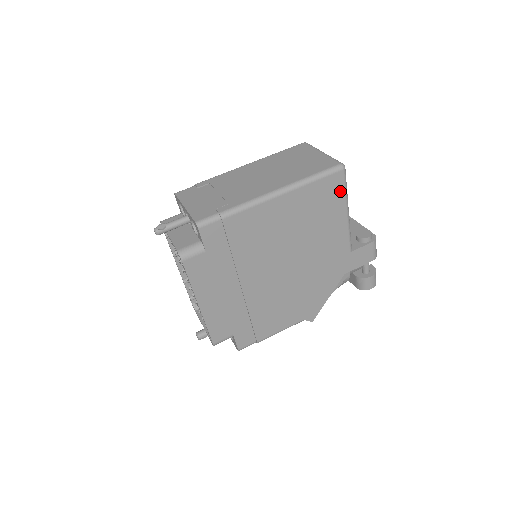
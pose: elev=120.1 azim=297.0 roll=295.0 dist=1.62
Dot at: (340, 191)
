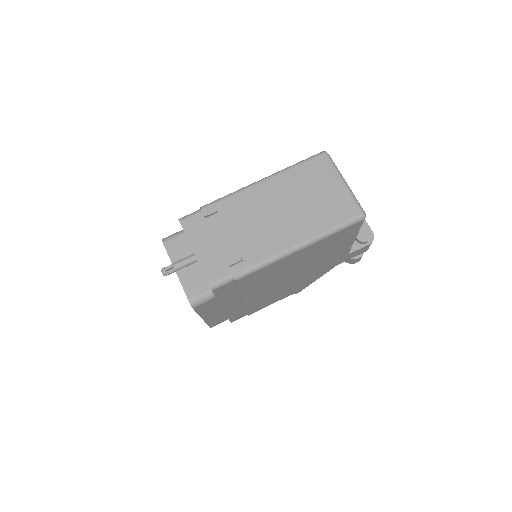
Dot at: (354, 231)
